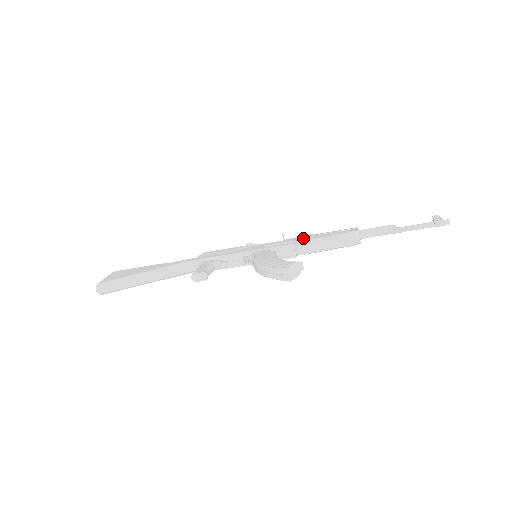
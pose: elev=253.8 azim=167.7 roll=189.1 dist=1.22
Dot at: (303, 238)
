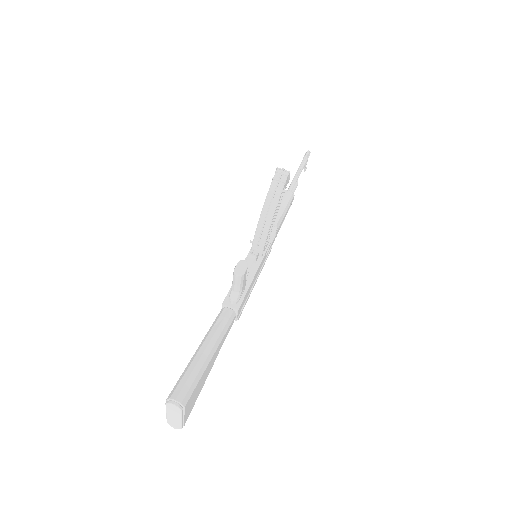
Dot at: occluded
